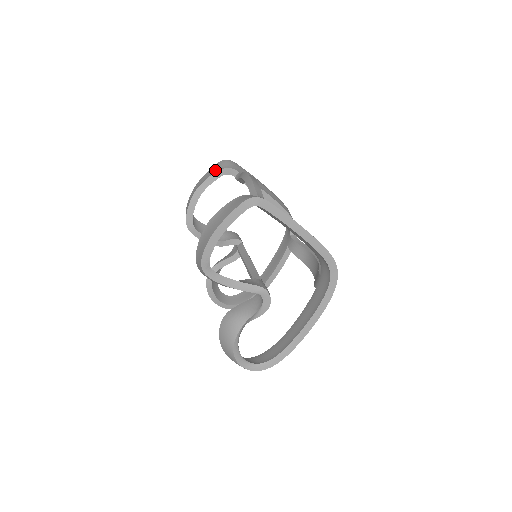
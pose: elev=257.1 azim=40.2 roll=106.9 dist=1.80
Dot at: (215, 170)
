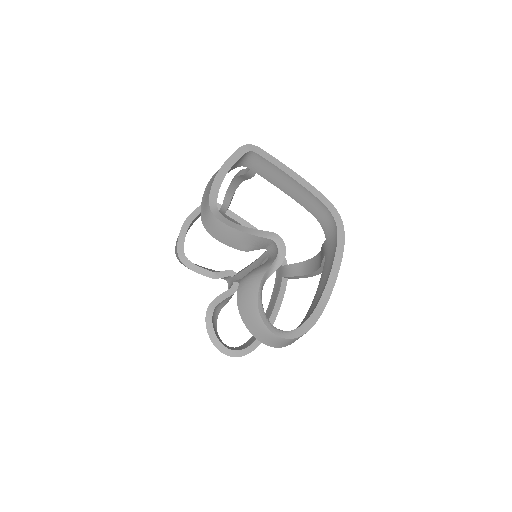
Dot at: occluded
